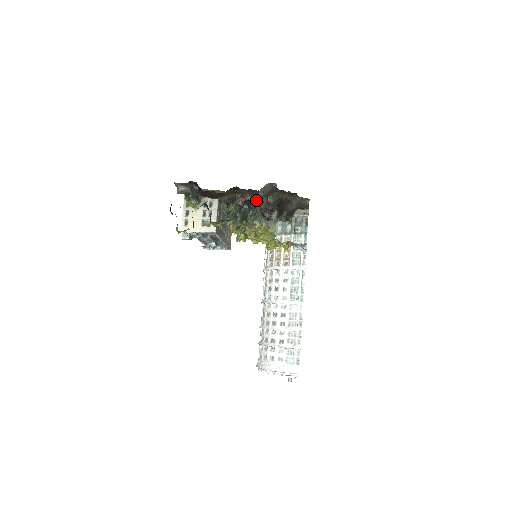
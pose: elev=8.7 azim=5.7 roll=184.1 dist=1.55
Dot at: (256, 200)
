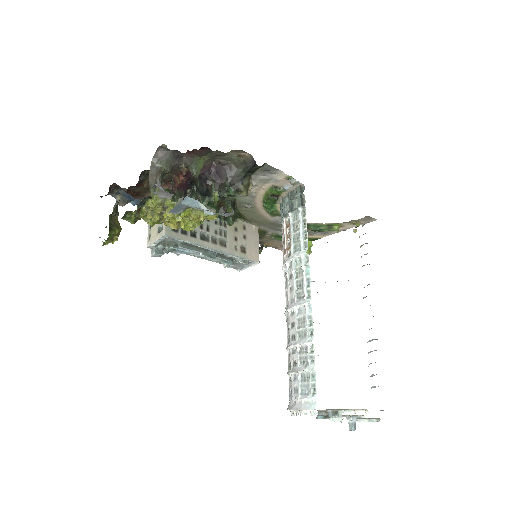
Dot at: (193, 181)
